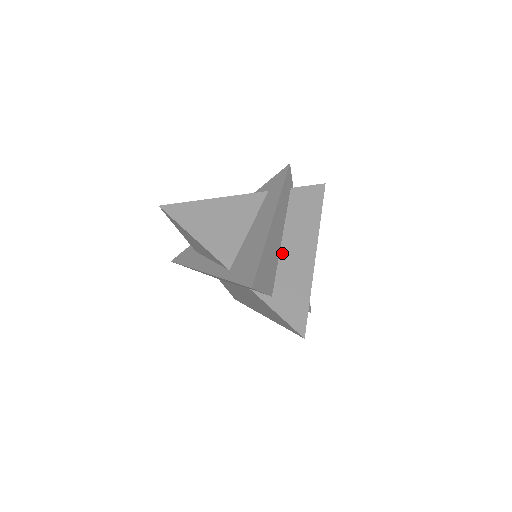
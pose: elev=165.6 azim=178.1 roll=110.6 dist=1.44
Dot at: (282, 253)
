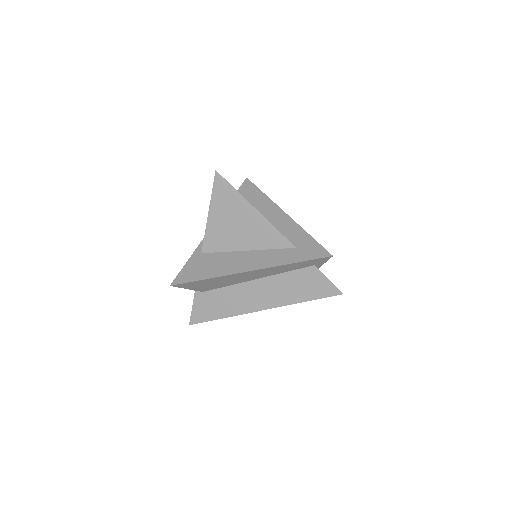
Dot at: (242, 285)
